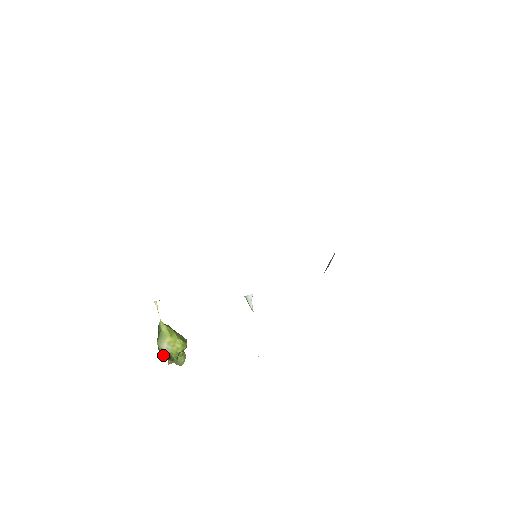
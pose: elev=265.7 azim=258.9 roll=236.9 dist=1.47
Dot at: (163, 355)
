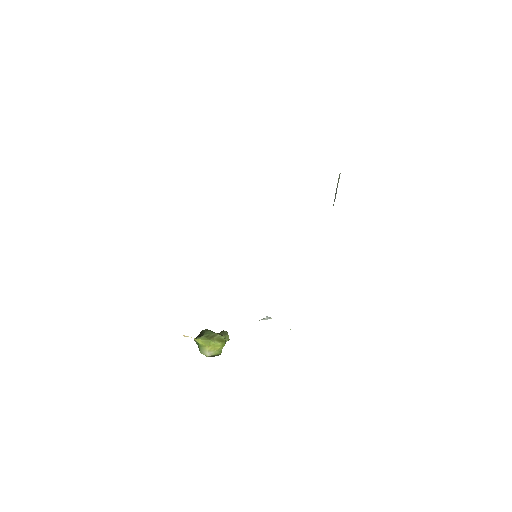
Dot at: occluded
